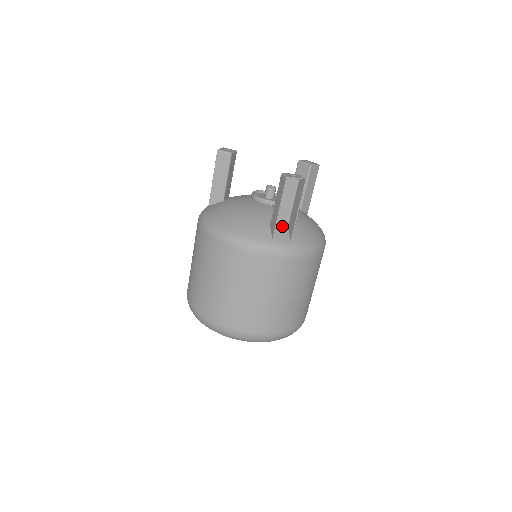
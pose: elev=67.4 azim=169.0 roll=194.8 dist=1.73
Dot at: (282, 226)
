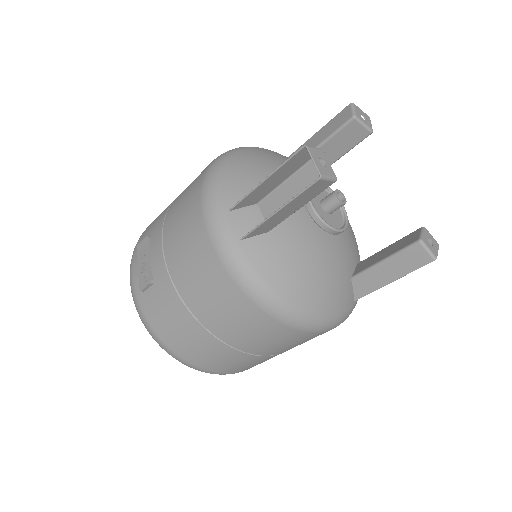
Dot at: occluded
